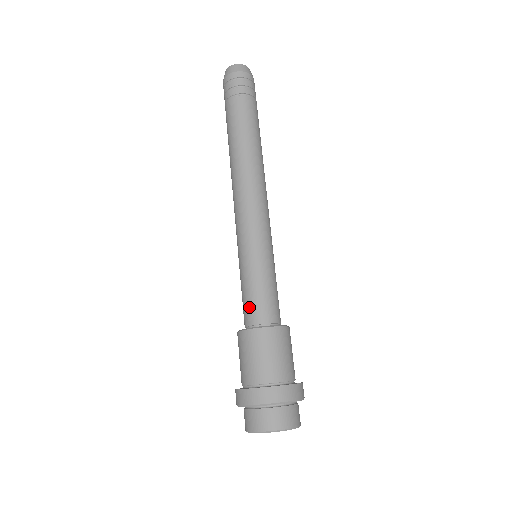
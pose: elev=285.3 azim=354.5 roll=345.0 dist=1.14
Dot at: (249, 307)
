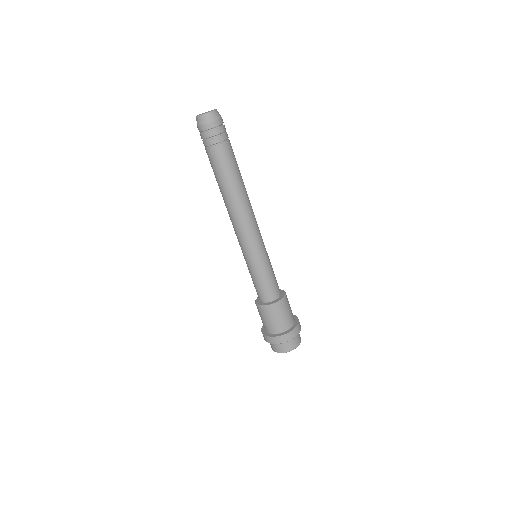
Dot at: (262, 292)
